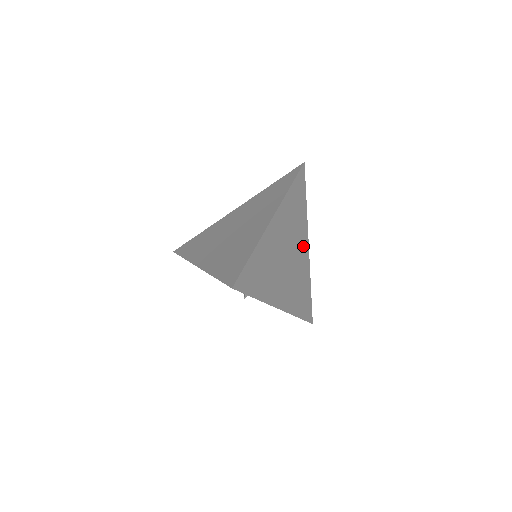
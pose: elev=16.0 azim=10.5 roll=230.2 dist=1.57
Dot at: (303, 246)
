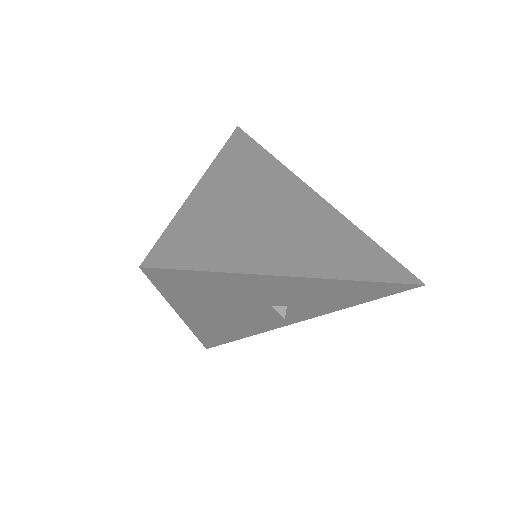
Dot at: (307, 199)
